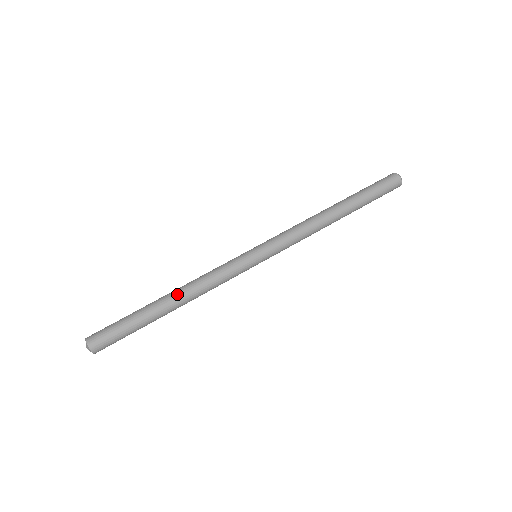
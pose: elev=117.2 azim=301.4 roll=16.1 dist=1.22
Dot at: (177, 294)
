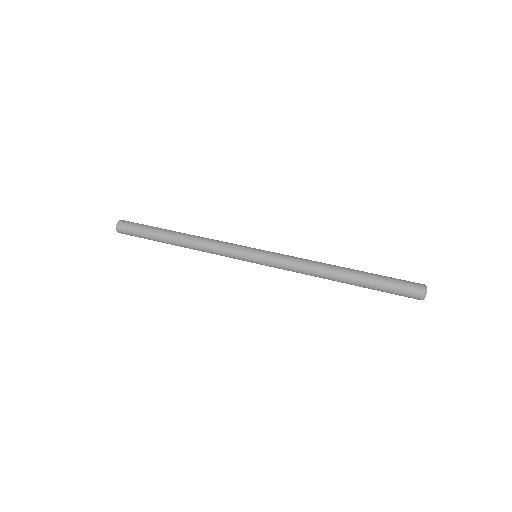
Dot at: (188, 234)
